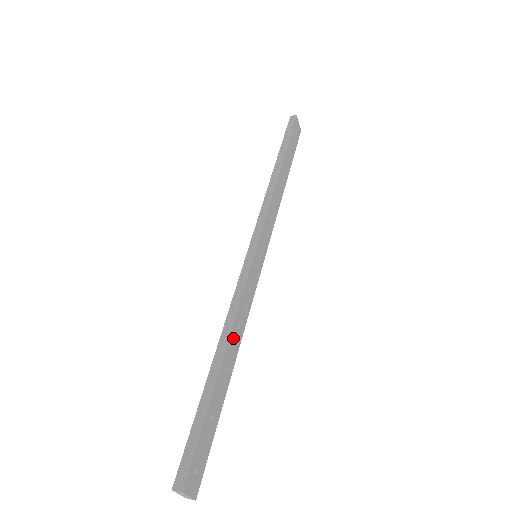
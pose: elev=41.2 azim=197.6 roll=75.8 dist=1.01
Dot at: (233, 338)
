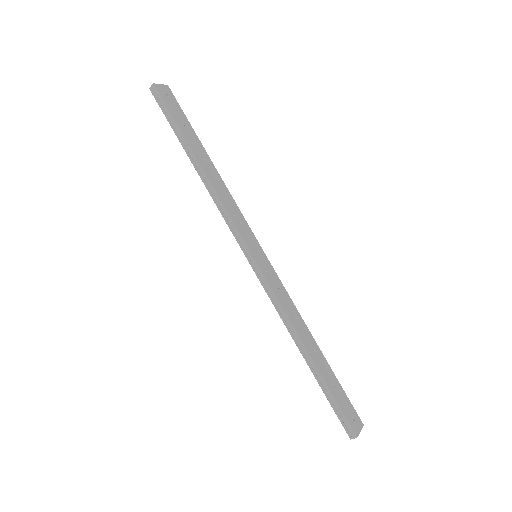
Dot at: (300, 332)
